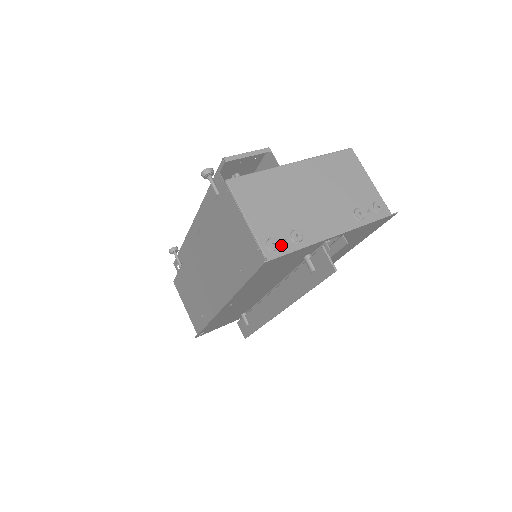
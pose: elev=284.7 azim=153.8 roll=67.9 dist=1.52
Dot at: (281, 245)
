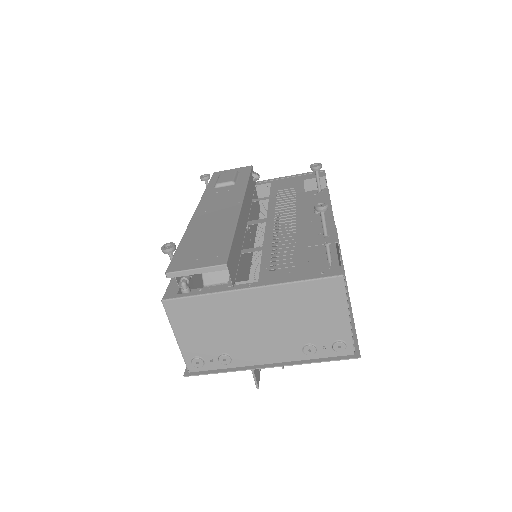
Dot at: (206, 363)
